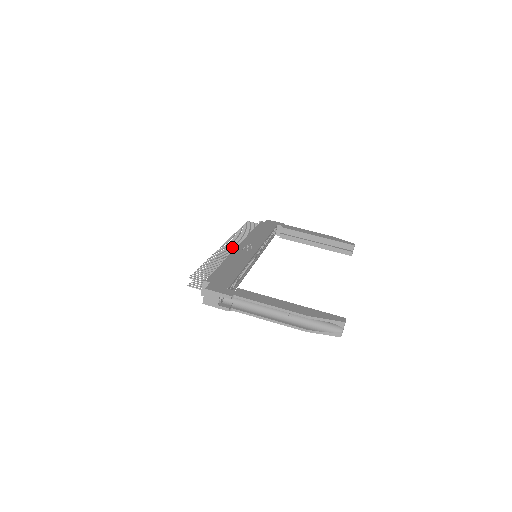
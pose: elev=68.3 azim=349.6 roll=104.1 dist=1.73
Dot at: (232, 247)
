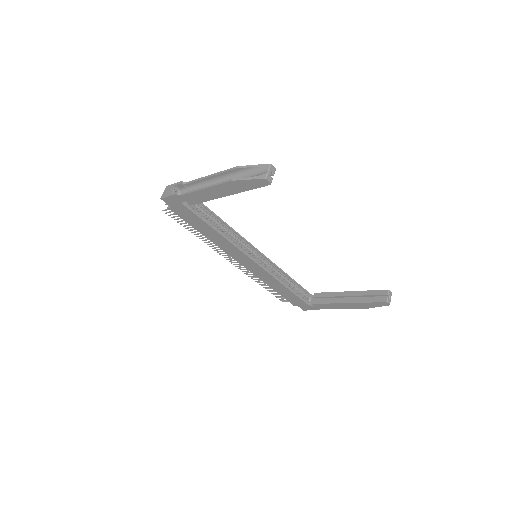
Dot at: occluded
